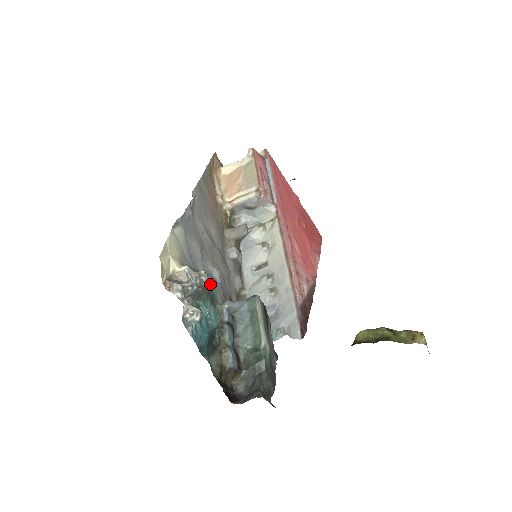
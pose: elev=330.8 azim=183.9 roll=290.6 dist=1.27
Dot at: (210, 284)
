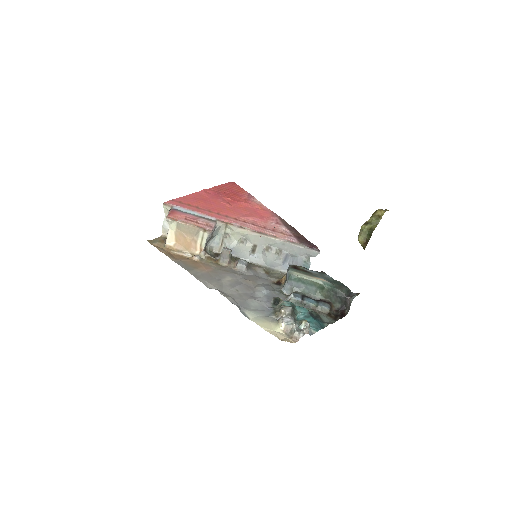
Dot at: (288, 308)
